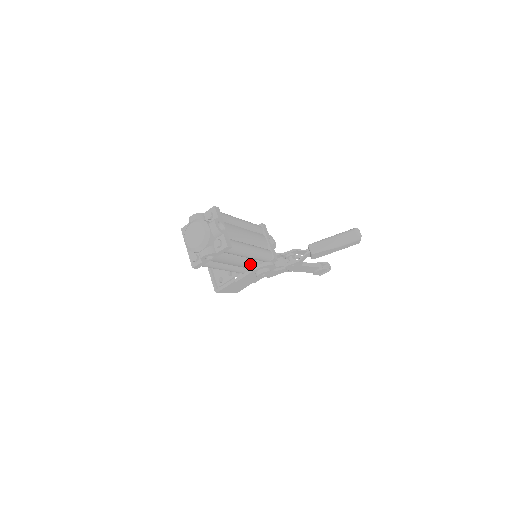
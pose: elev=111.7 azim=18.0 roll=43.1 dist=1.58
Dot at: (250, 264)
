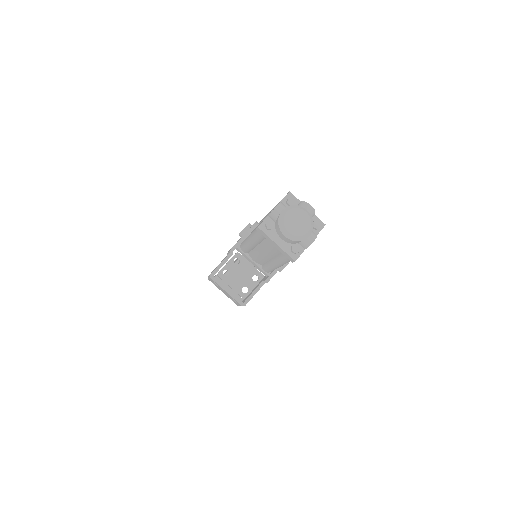
Dot at: occluded
